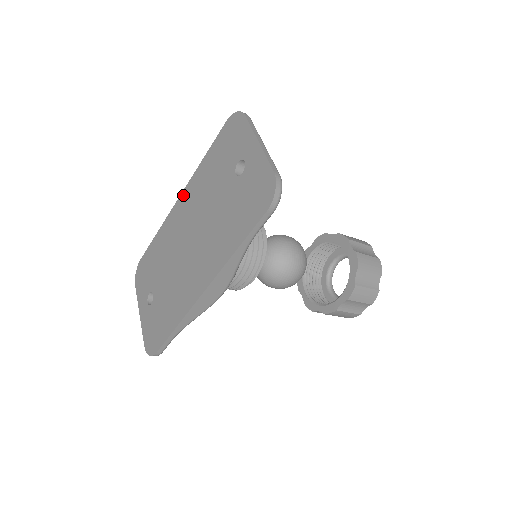
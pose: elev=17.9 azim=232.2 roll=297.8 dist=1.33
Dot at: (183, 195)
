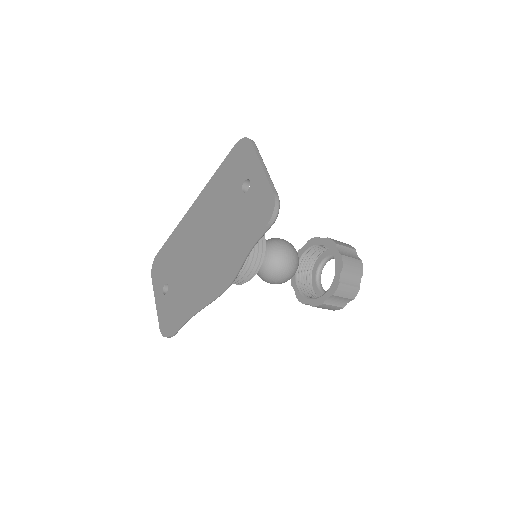
Dot at: (196, 203)
